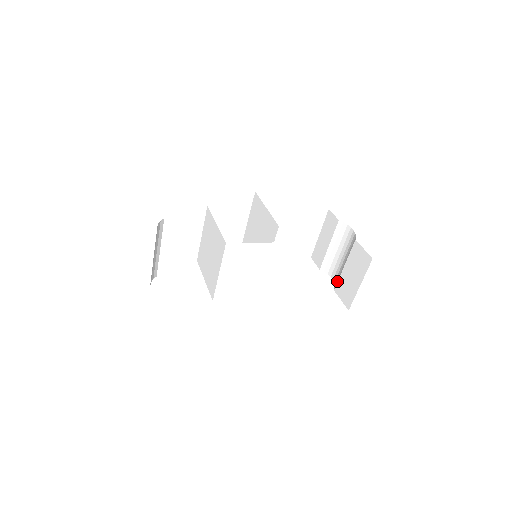
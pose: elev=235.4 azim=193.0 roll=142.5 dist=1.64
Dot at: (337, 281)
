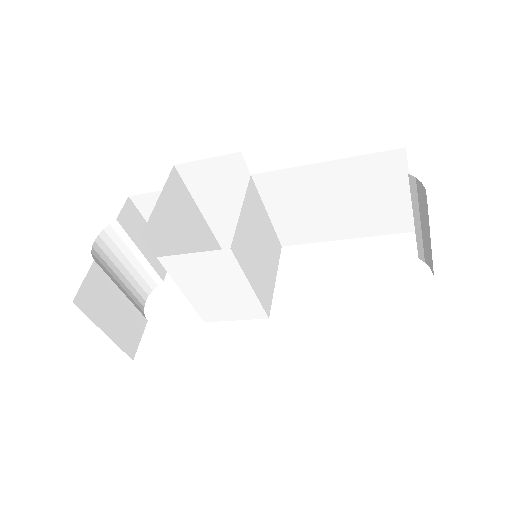
Dot at: occluded
